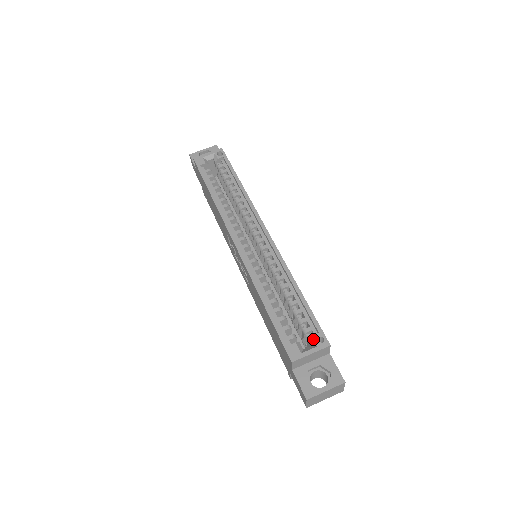
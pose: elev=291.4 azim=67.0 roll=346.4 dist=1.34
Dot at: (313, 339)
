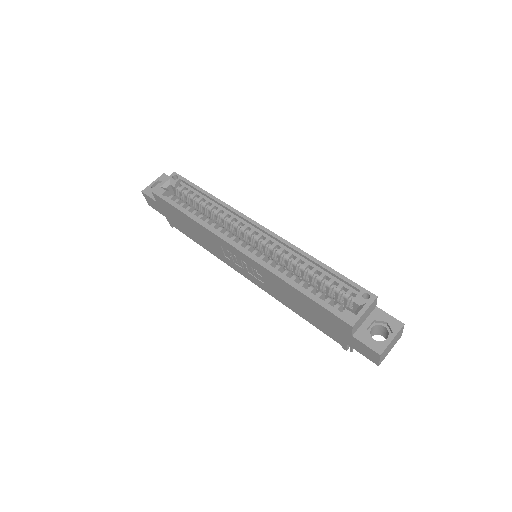
Dot at: (359, 298)
